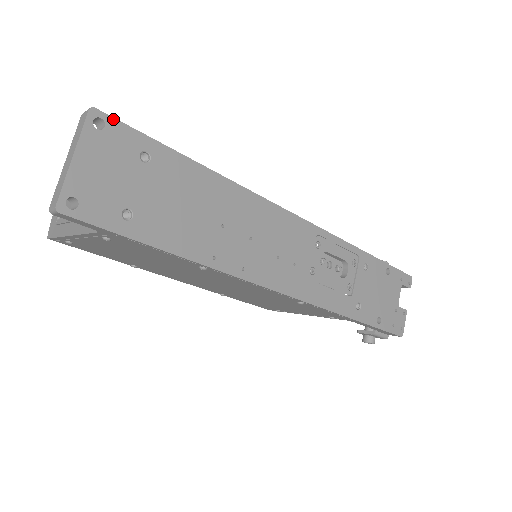
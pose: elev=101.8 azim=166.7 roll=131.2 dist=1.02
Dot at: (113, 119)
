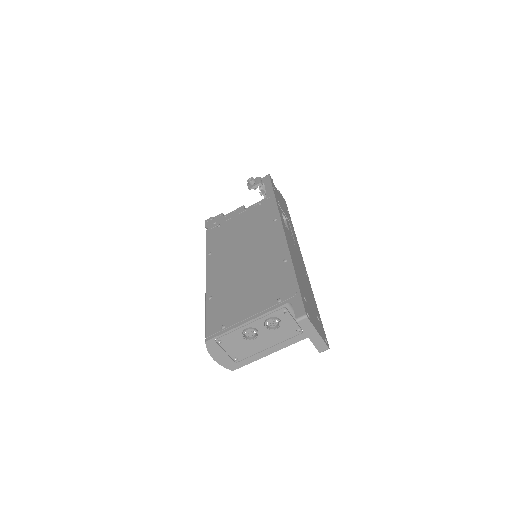
Dot at: (304, 307)
